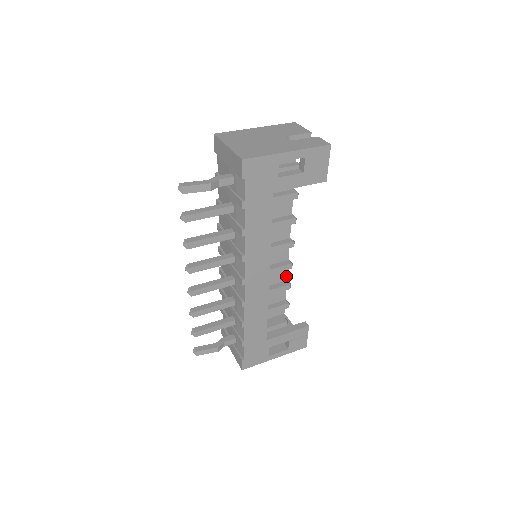
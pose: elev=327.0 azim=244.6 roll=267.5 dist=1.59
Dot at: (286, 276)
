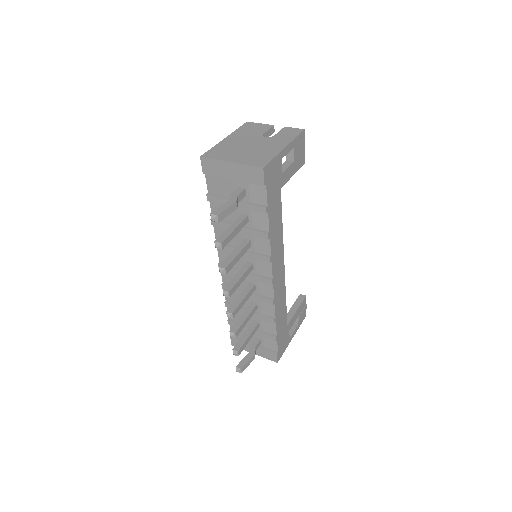
Dot at: occluded
